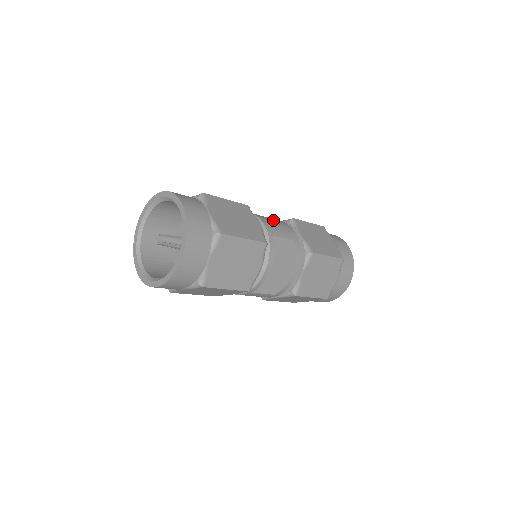
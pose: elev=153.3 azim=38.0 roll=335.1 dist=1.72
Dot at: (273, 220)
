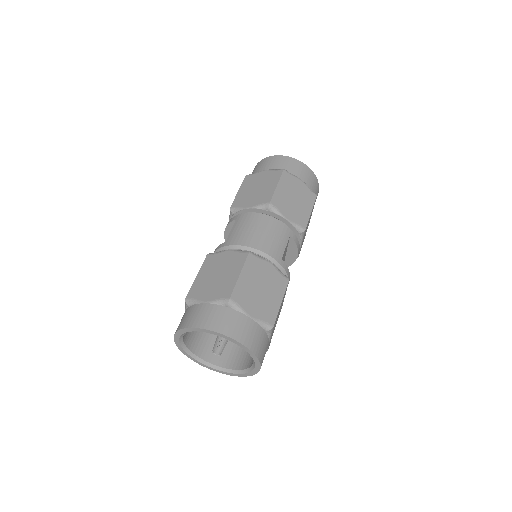
Dot at: (265, 232)
